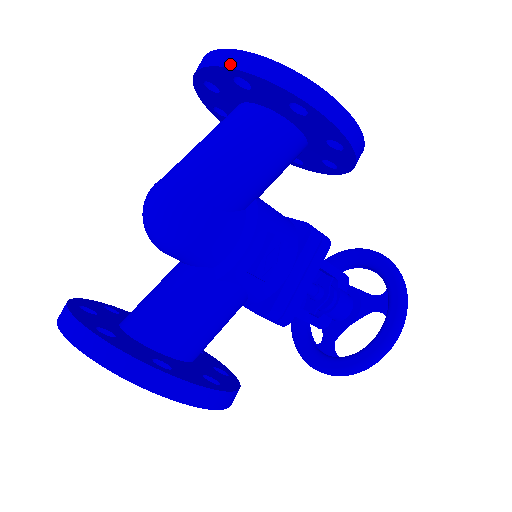
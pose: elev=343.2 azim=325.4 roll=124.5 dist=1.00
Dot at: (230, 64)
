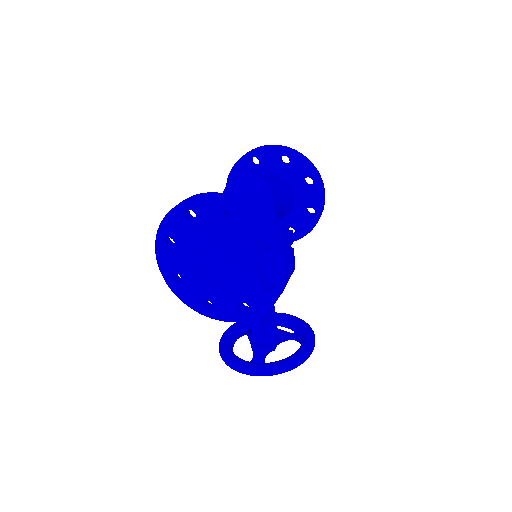
Dot at: (286, 149)
